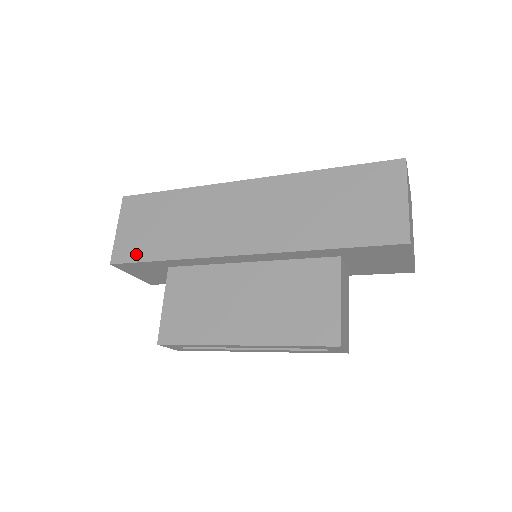
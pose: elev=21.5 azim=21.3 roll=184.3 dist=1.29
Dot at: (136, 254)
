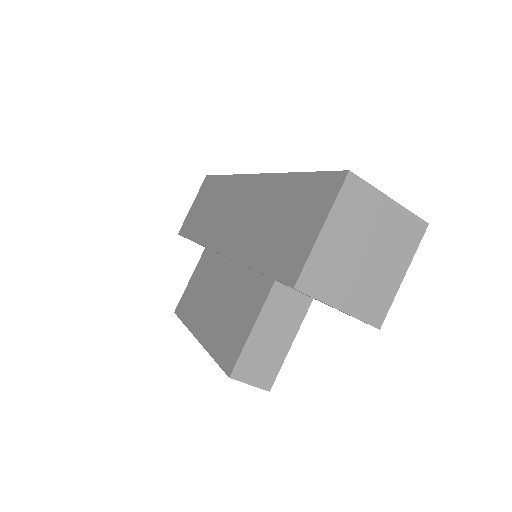
Dot at: (187, 230)
